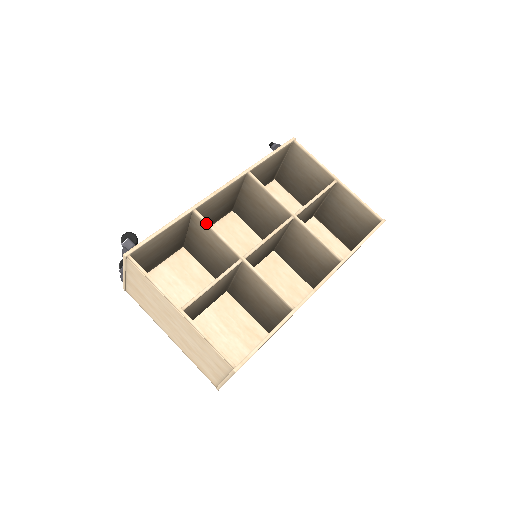
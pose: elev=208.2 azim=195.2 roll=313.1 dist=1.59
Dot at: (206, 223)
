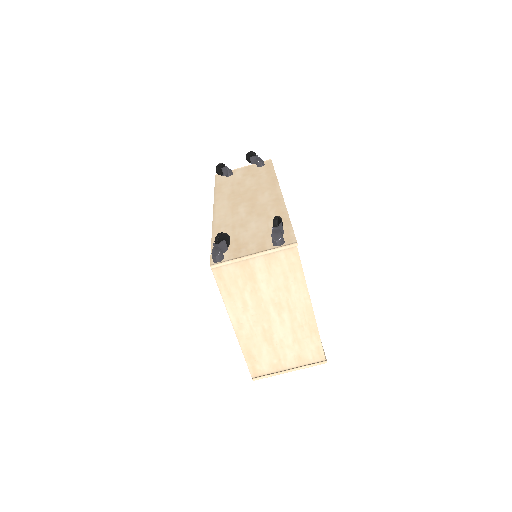
Dot at: occluded
